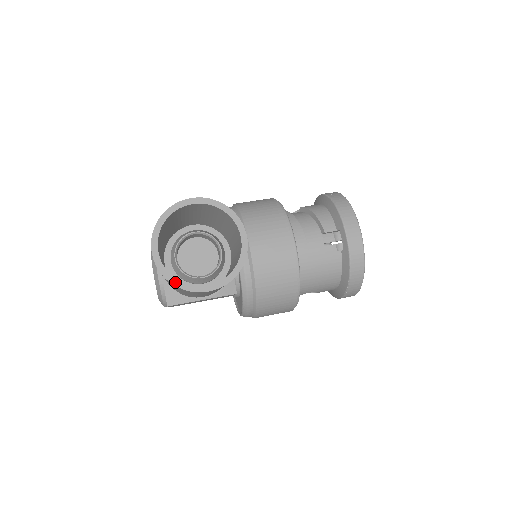
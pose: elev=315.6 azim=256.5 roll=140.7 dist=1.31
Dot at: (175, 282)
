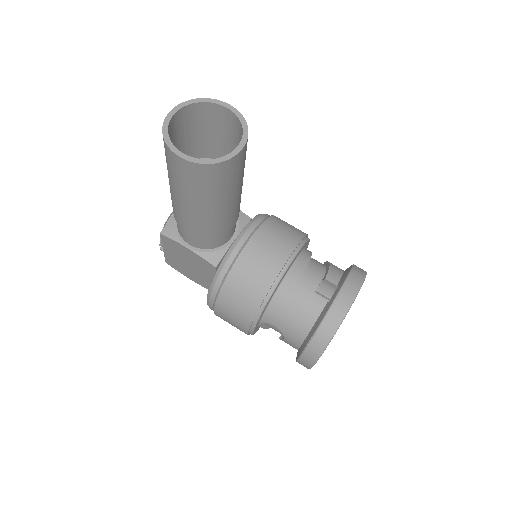
Dot at: (166, 136)
